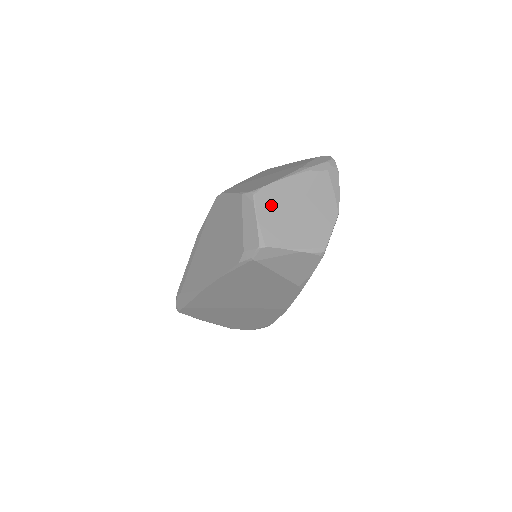
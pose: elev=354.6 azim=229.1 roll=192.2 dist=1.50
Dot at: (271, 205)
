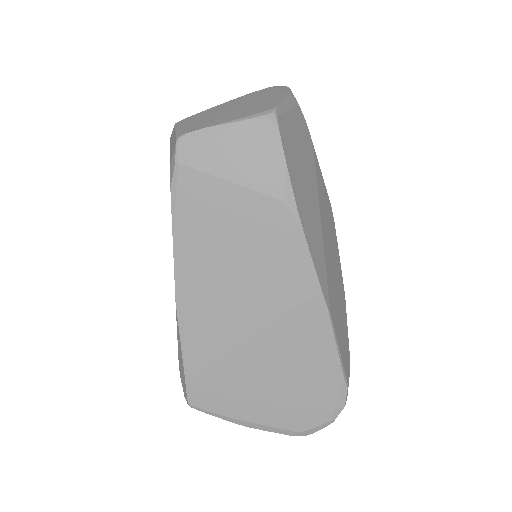
Dot at: (196, 119)
